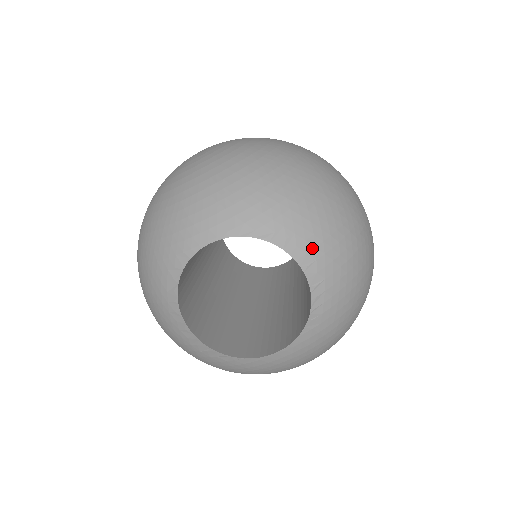
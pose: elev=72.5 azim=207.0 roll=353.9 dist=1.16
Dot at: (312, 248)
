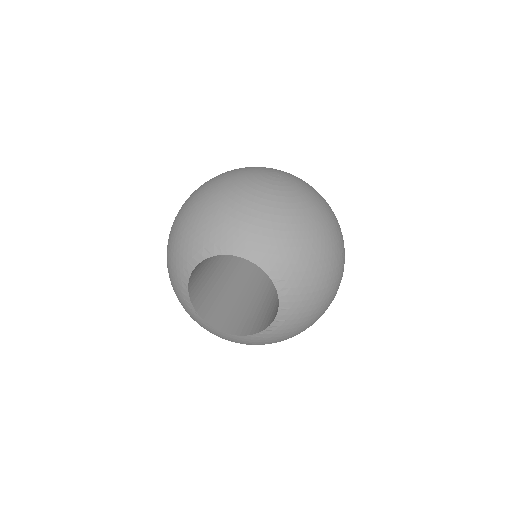
Dot at: (293, 301)
